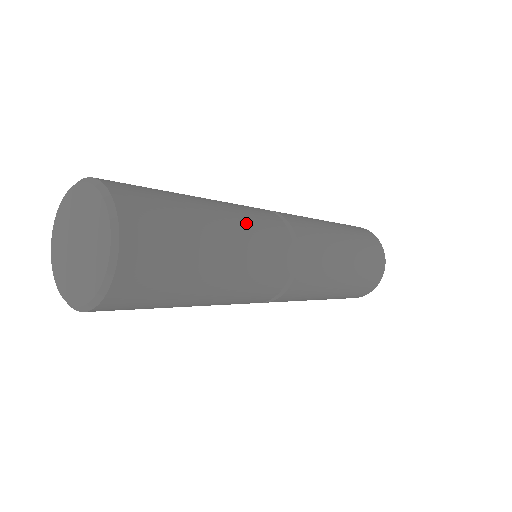
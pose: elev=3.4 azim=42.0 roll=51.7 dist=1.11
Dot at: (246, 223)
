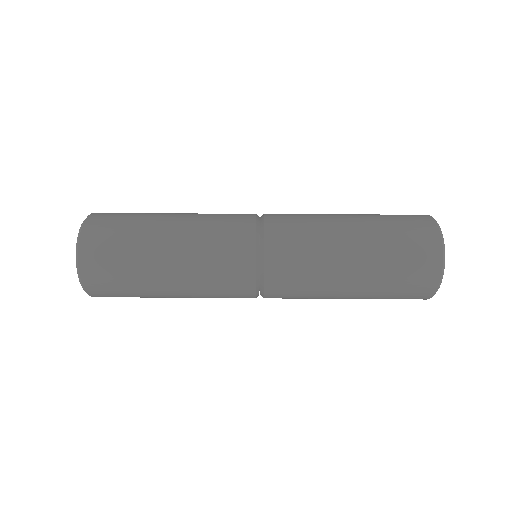
Dot at: (202, 296)
